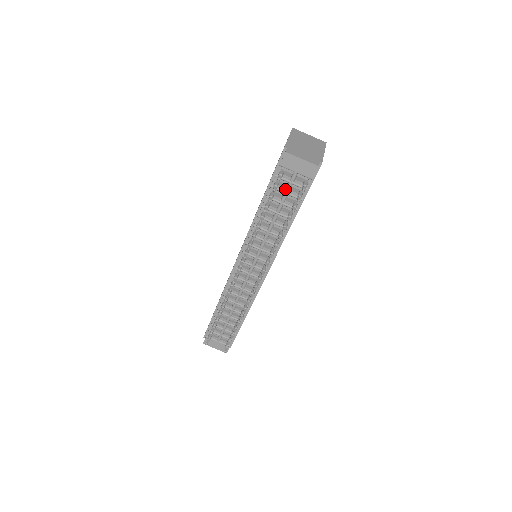
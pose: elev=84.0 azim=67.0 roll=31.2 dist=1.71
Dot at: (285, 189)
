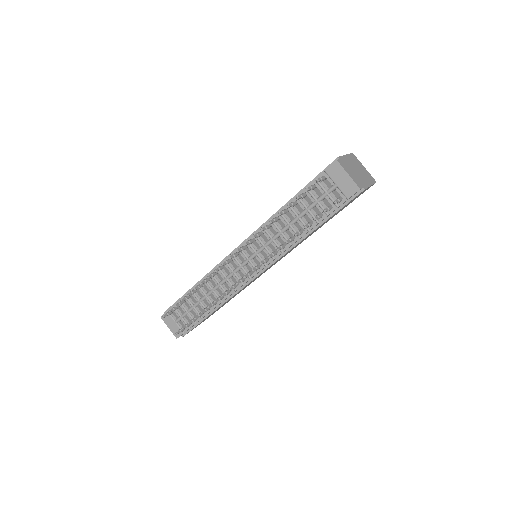
Dot at: (318, 197)
